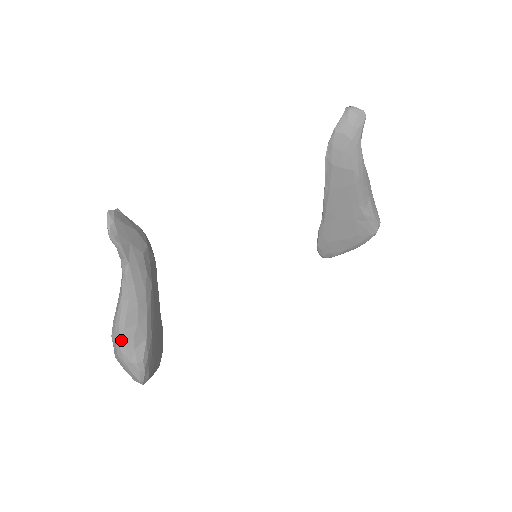
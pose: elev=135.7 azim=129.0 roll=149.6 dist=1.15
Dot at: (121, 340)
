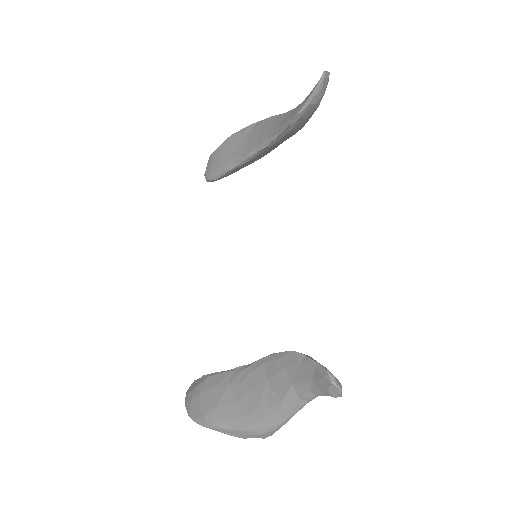
Dot at: (277, 430)
